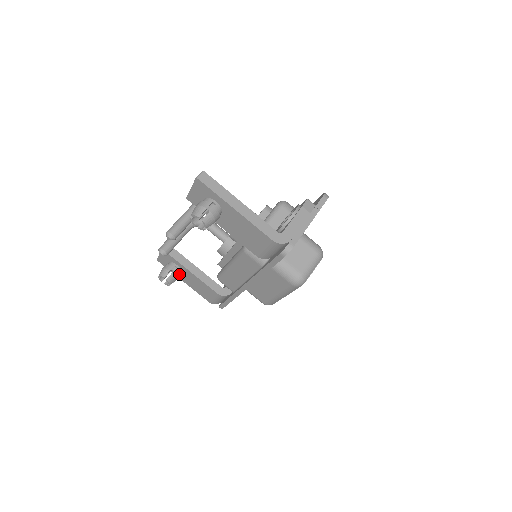
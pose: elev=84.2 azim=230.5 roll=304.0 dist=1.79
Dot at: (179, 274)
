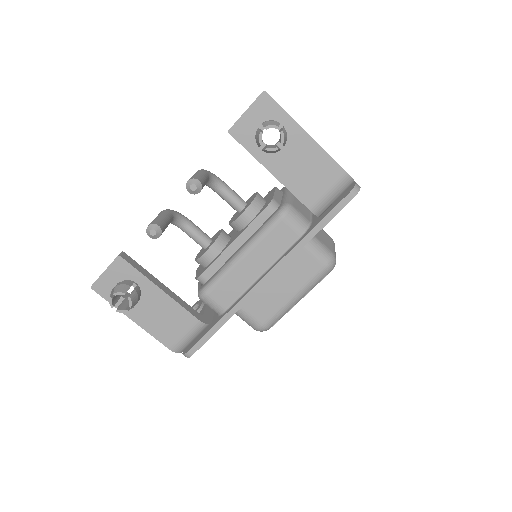
Dot at: occluded
